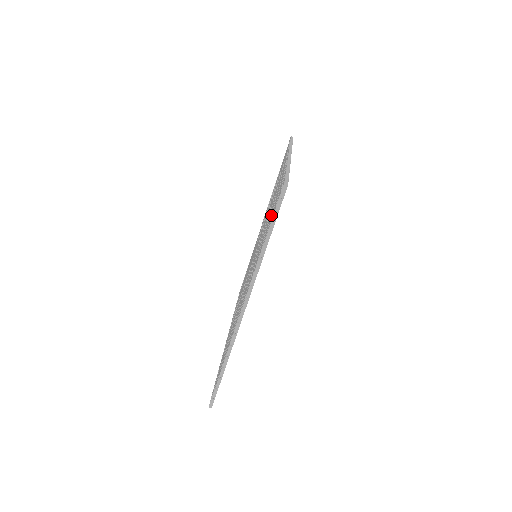
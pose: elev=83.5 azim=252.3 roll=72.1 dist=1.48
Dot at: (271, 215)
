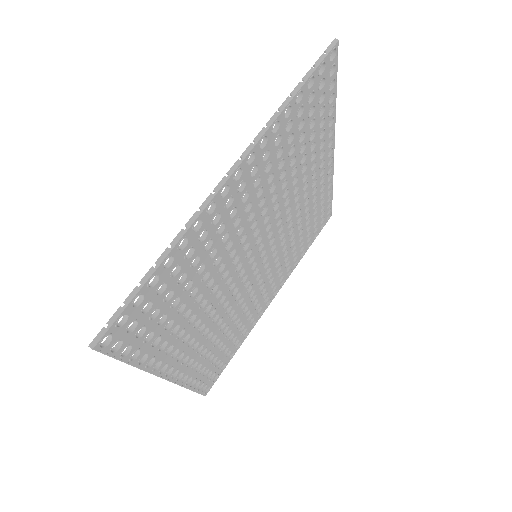
Dot at: occluded
